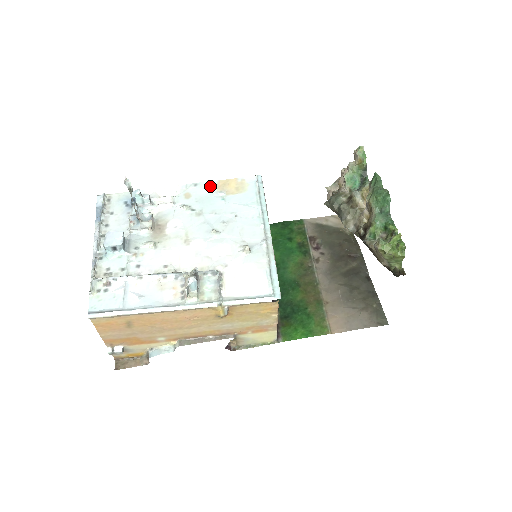
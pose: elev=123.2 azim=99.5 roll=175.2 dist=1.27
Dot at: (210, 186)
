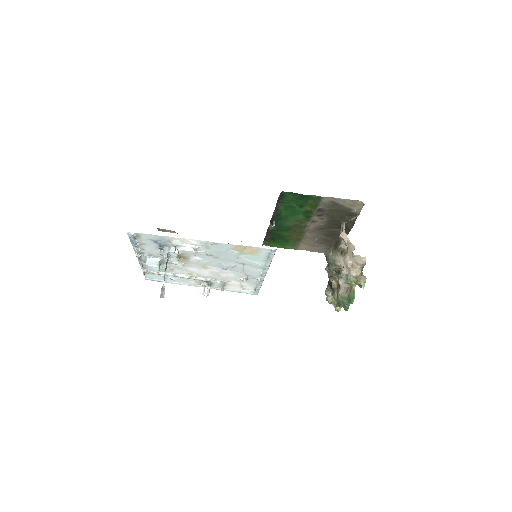
Dot at: (228, 247)
